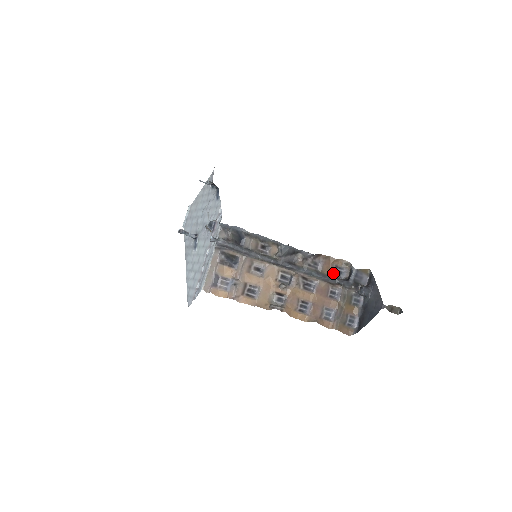
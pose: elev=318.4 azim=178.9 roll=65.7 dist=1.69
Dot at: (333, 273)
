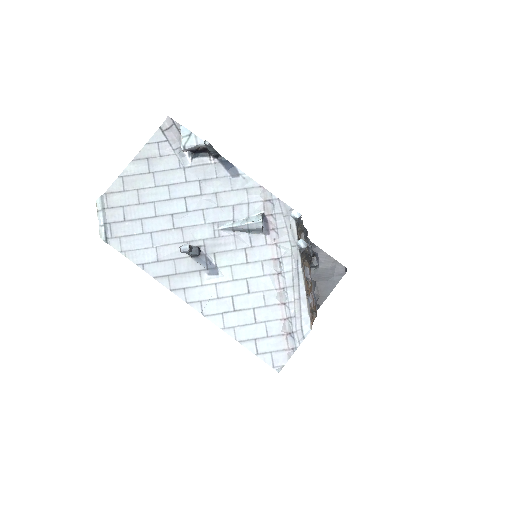
Dot at: occluded
